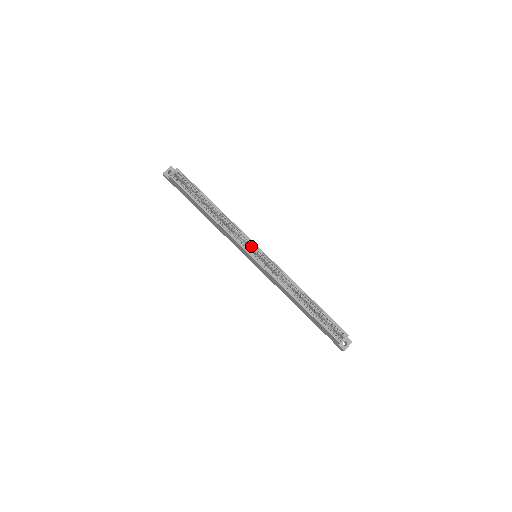
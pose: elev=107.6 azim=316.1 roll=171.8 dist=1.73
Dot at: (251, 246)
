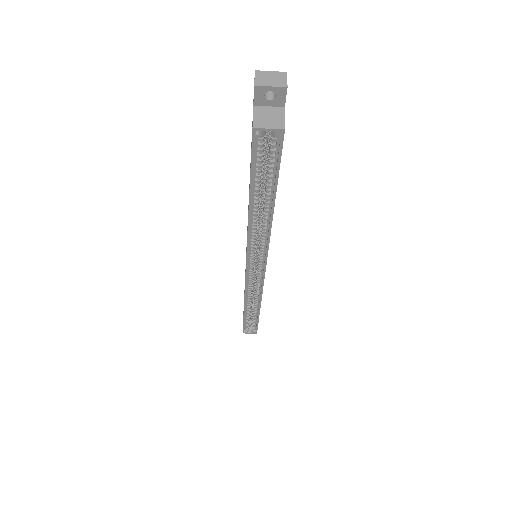
Dot at: (259, 261)
